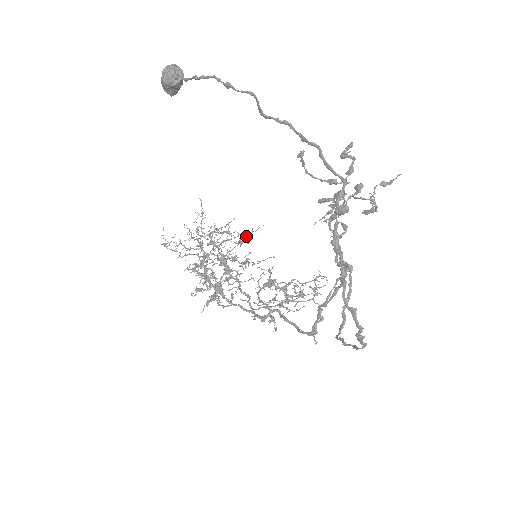
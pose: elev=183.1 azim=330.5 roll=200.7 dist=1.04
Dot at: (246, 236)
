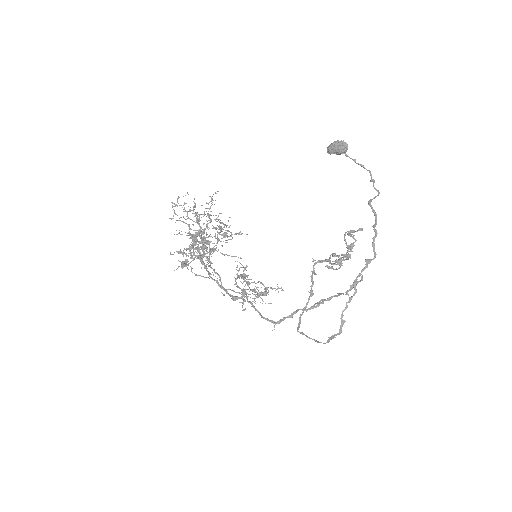
Dot at: (231, 234)
